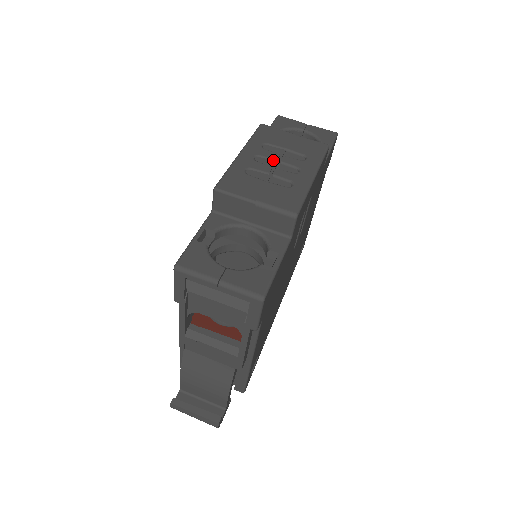
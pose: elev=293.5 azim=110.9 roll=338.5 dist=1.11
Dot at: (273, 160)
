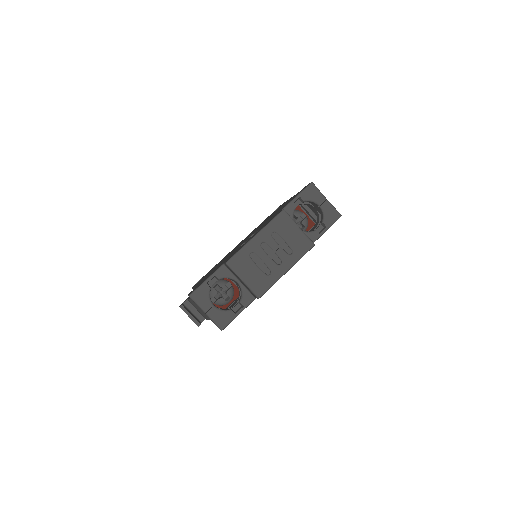
Dot at: (272, 249)
